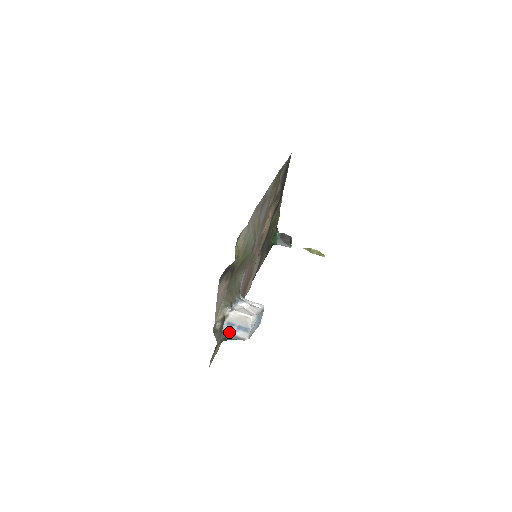
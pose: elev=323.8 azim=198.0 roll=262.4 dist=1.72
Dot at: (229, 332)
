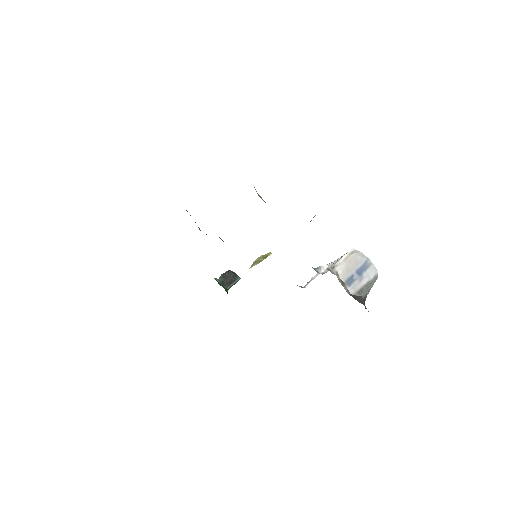
Dot at: (359, 288)
